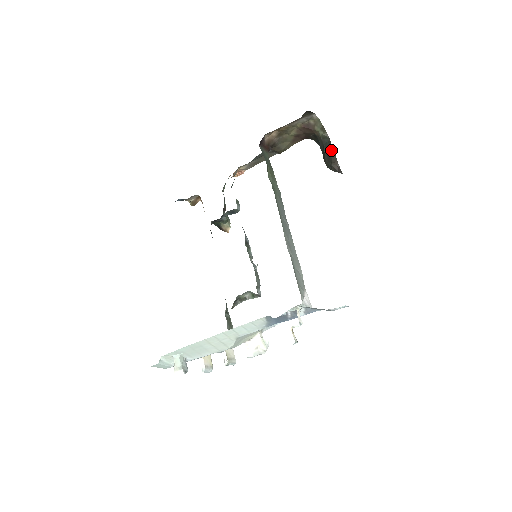
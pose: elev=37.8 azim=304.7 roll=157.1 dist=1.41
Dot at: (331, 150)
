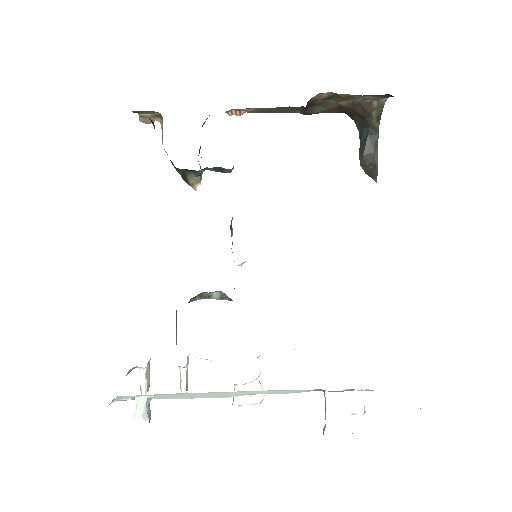
Dot at: (375, 147)
